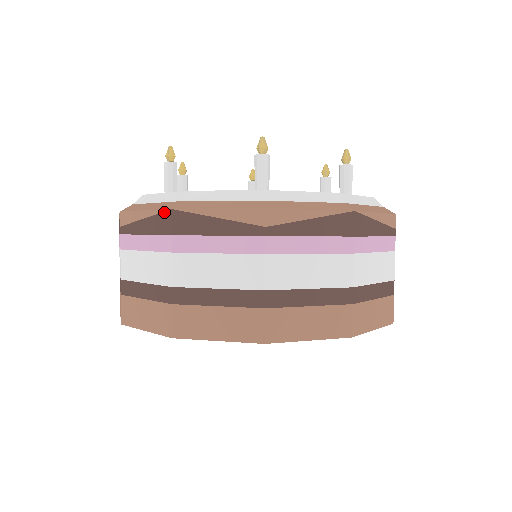
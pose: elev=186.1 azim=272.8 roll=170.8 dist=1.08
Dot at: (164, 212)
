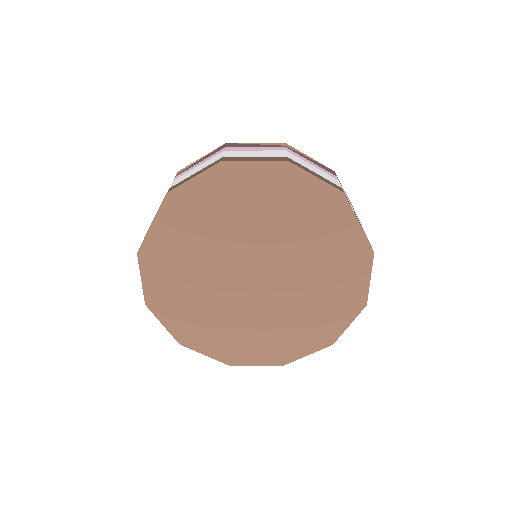
Dot at: (220, 147)
